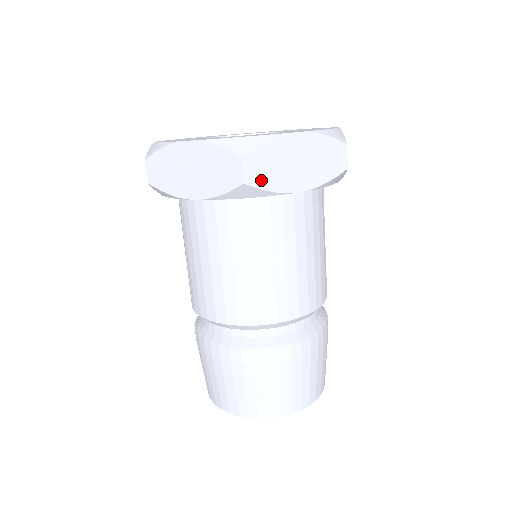
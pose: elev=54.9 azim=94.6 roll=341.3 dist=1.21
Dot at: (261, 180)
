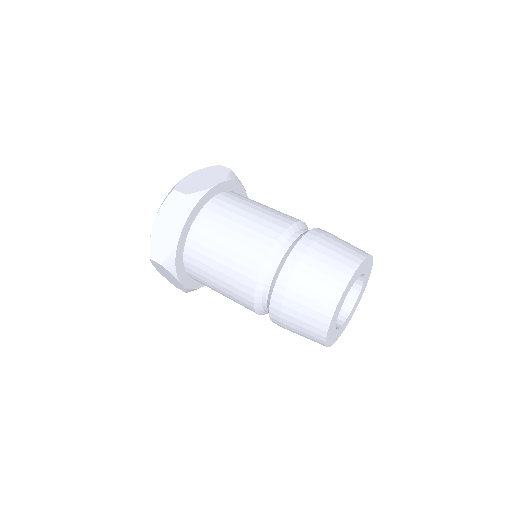
Dot at: (192, 190)
